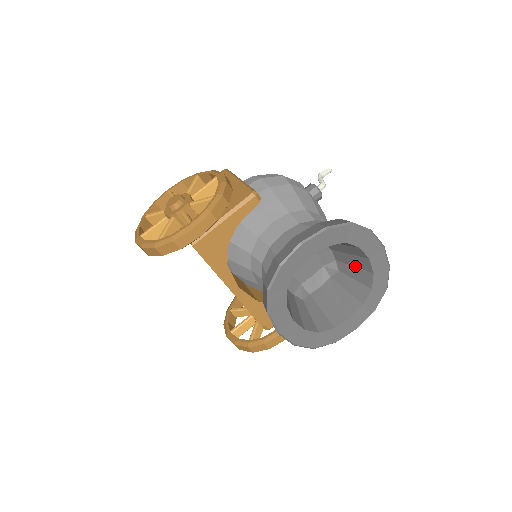
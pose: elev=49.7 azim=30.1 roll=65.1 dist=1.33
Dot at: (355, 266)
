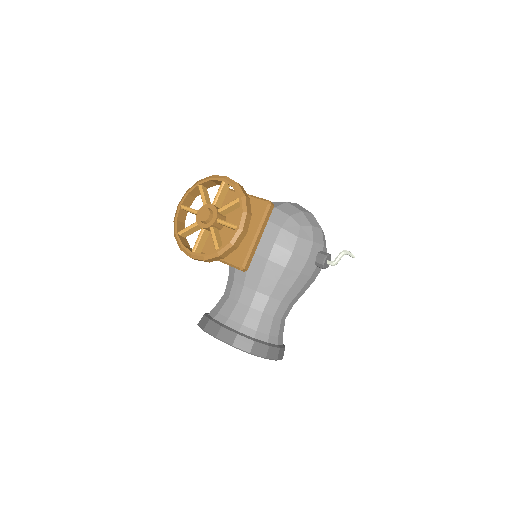
Dot at: occluded
